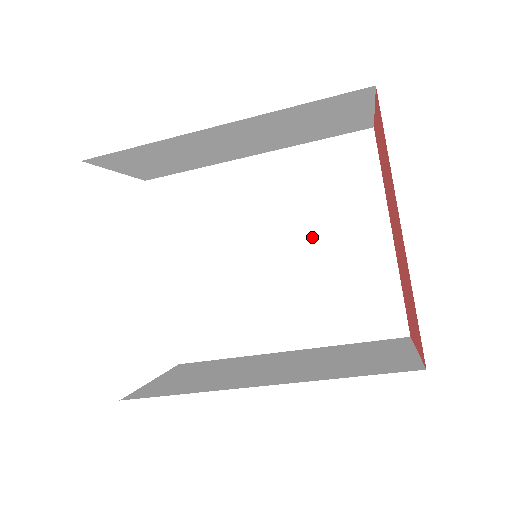
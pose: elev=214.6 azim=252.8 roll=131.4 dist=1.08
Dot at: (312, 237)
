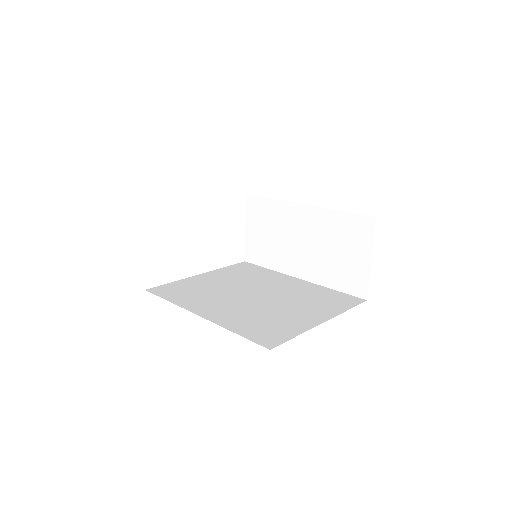
Dot at: occluded
